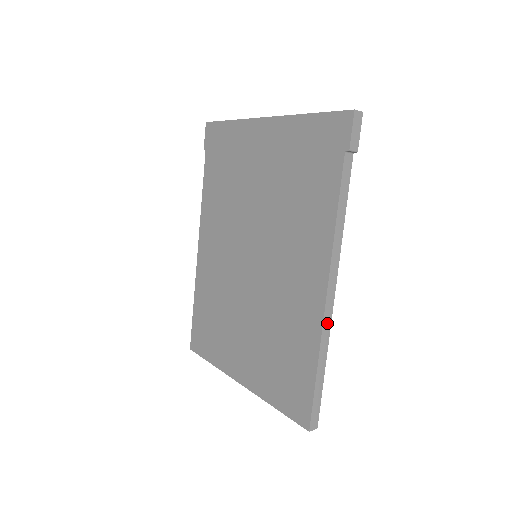
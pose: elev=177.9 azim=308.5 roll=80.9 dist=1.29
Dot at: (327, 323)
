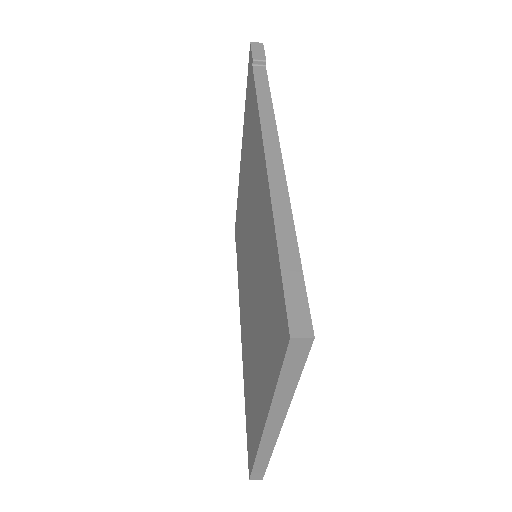
Dot at: (278, 185)
